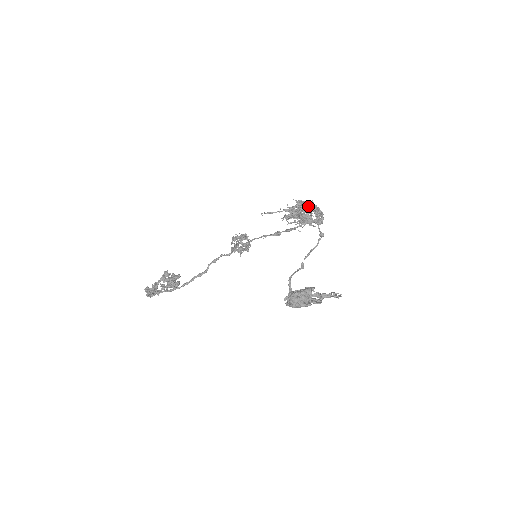
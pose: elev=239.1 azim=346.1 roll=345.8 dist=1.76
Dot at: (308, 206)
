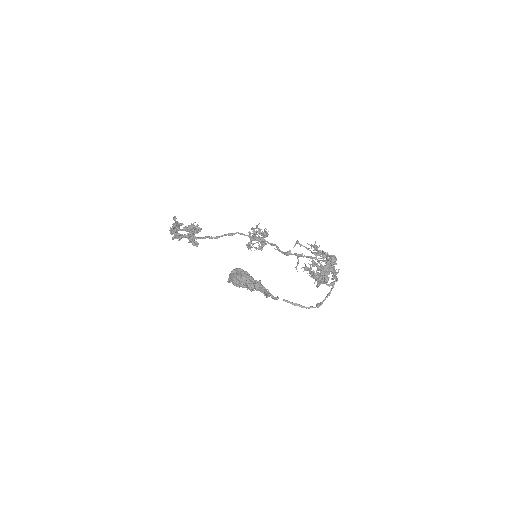
Dot at: occluded
